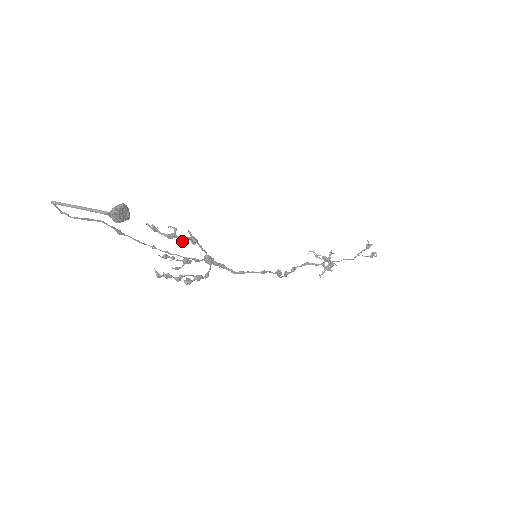
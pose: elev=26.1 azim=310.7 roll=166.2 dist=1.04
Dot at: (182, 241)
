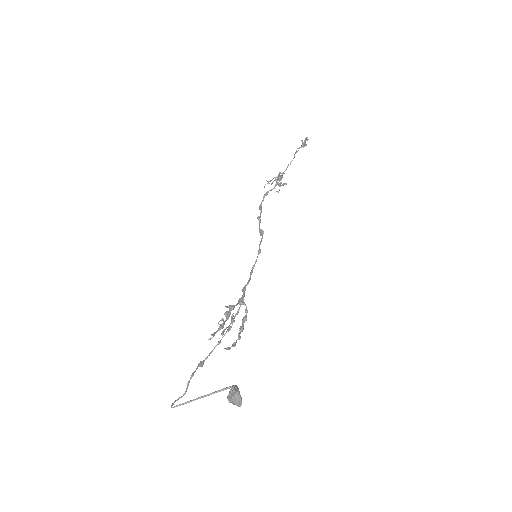
Dot at: (227, 317)
